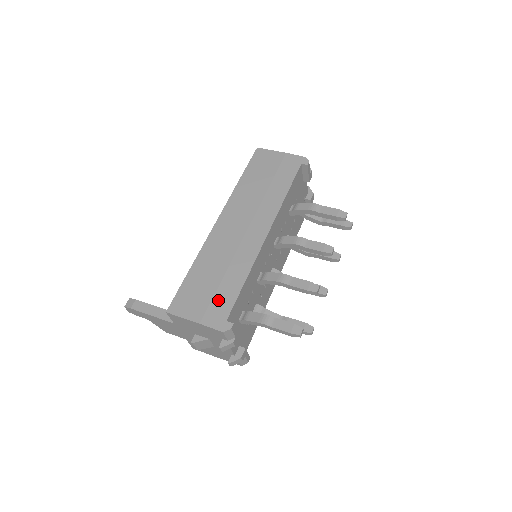
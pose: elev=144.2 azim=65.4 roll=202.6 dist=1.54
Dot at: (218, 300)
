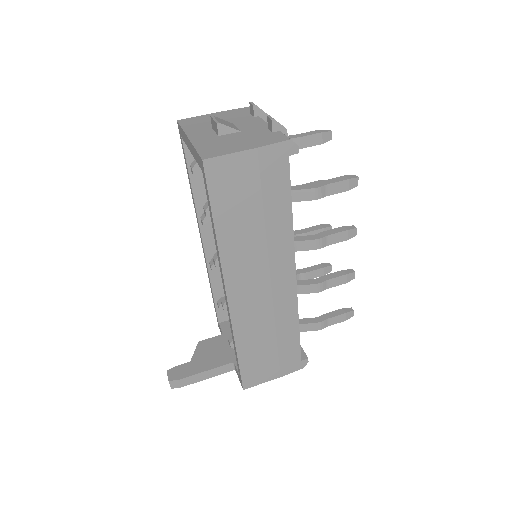
Dot at: (284, 355)
